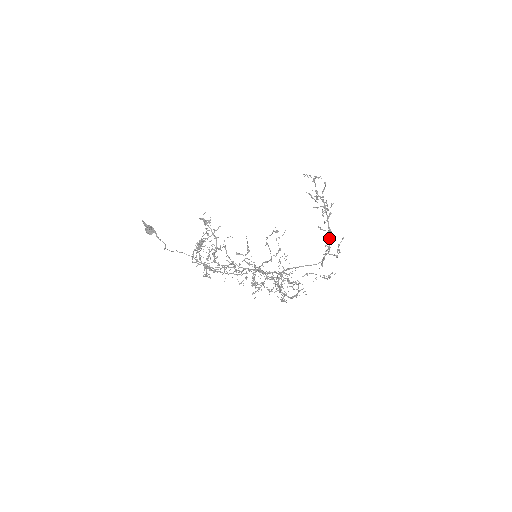
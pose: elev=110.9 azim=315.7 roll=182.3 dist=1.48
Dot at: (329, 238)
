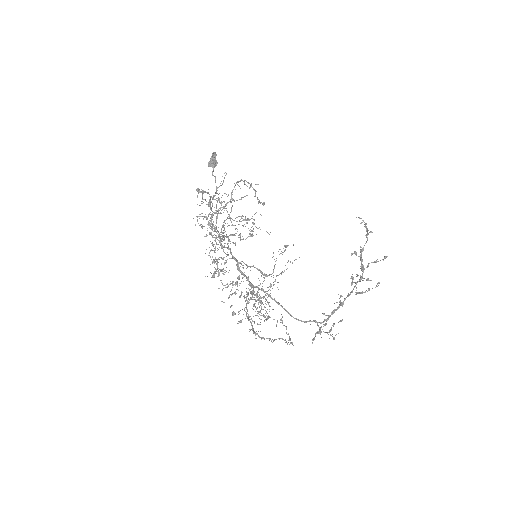
Dot at: (334, 310)
